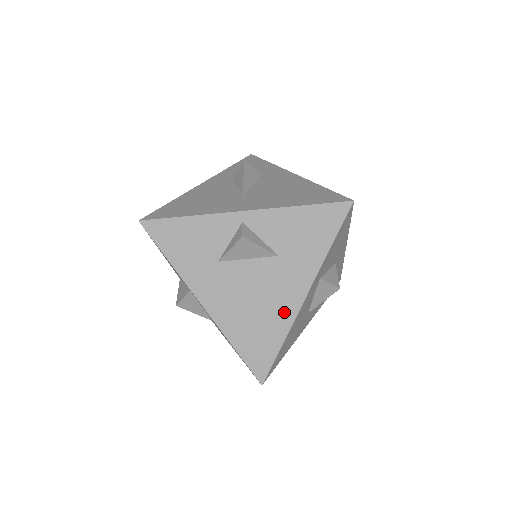
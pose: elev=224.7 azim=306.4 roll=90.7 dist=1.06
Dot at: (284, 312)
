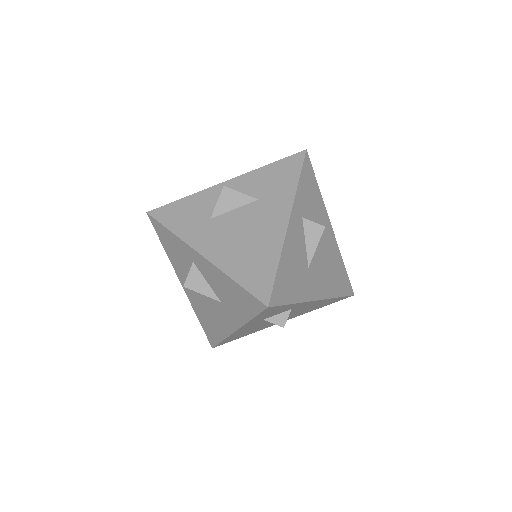
Dot at: (273, 237)
